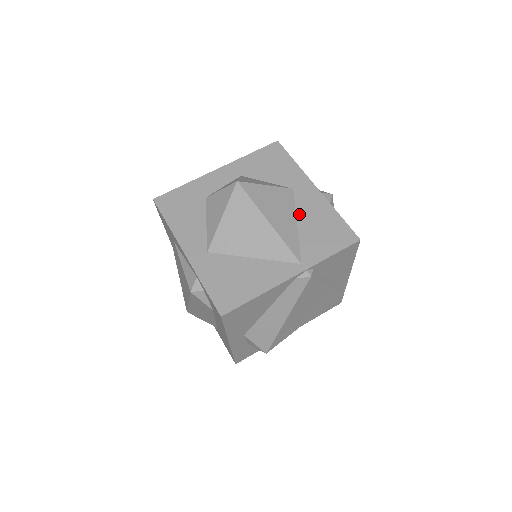
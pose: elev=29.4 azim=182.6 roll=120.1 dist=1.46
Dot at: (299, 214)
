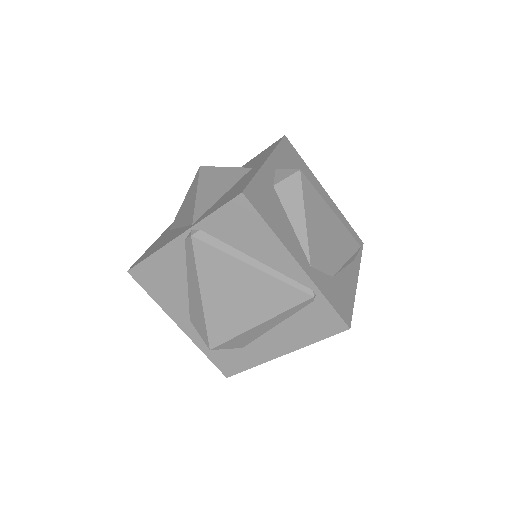
Dot at: (234, 186)
